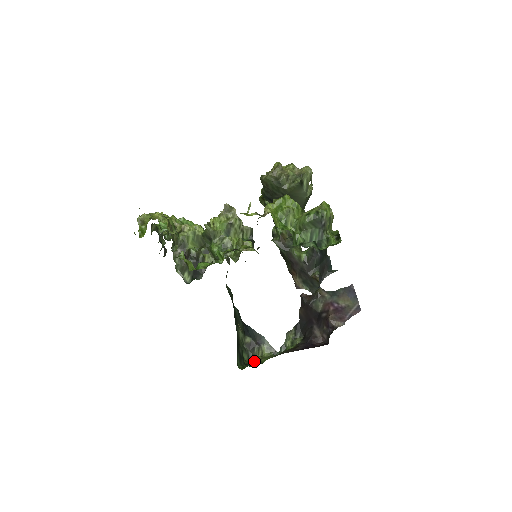
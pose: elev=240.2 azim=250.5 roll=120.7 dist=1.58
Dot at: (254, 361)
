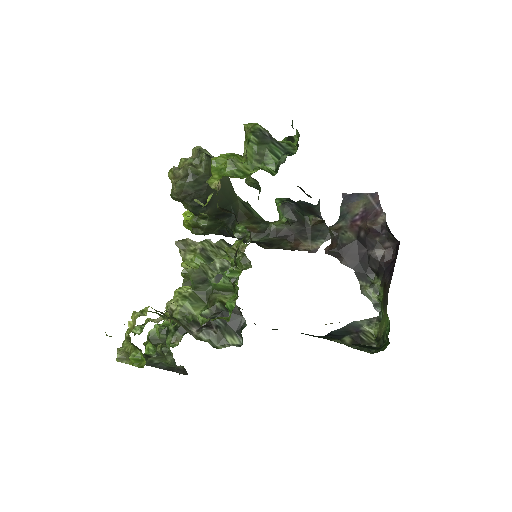
Dot at: (379, 341)
